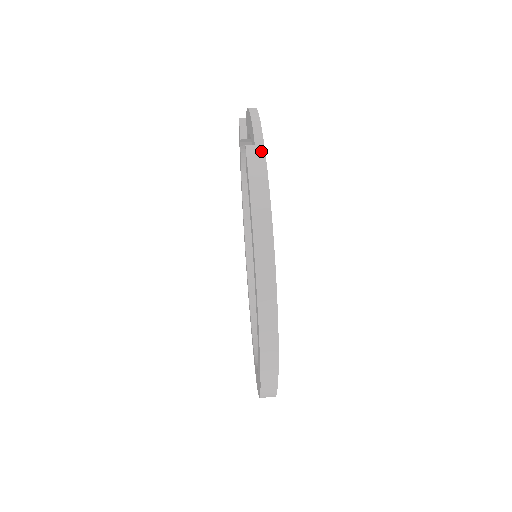
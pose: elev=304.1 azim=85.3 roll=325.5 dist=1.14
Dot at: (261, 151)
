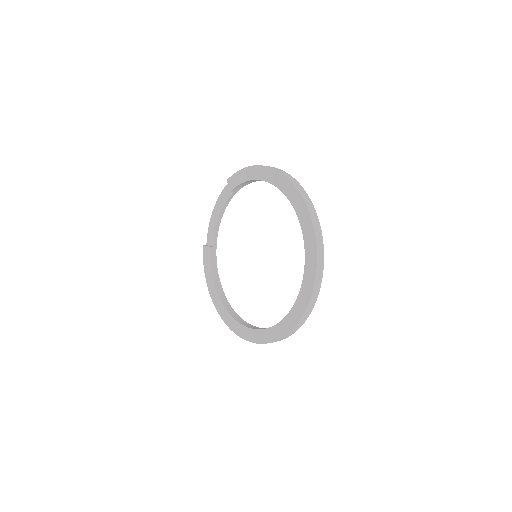
Dot at: occluded
